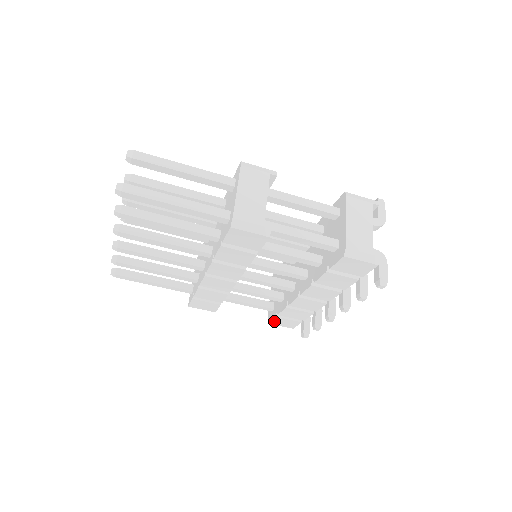
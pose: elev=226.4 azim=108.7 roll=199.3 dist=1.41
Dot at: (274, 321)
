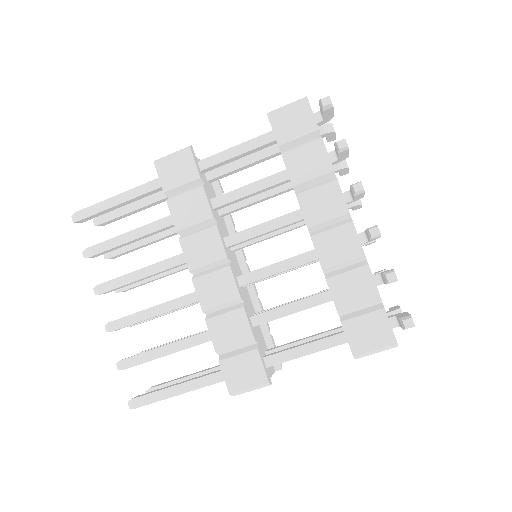
Dot at: (353, 341)
